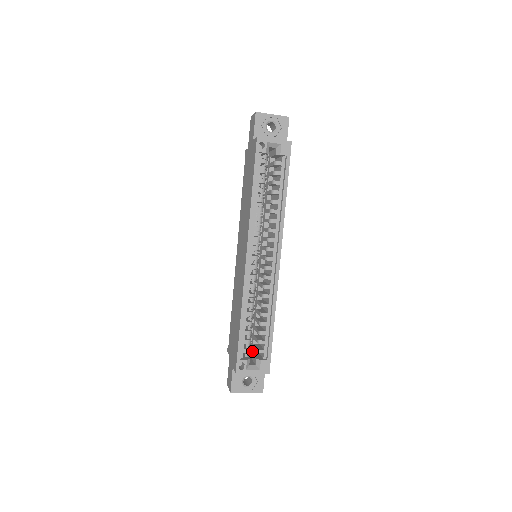
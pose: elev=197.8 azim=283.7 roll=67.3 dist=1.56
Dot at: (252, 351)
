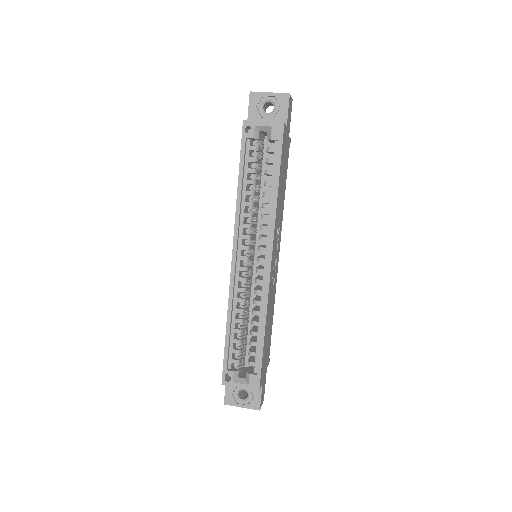
Dot at: occluded
